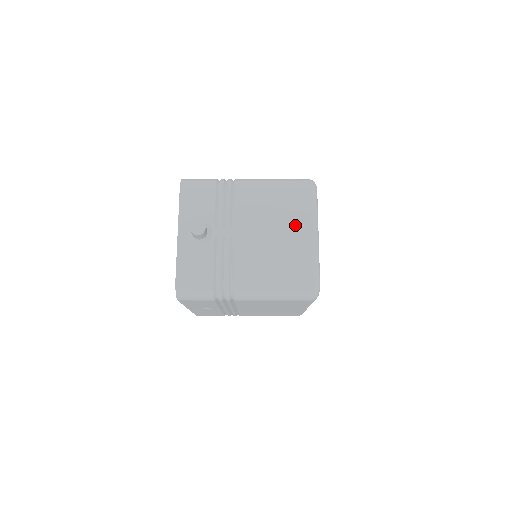
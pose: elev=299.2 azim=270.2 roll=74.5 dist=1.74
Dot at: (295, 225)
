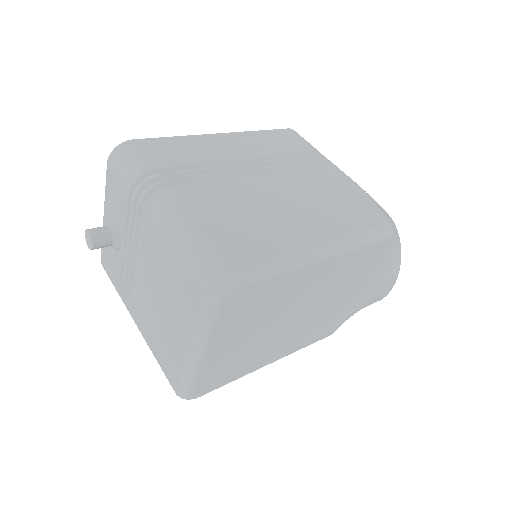
Dot at: (177, 320)
